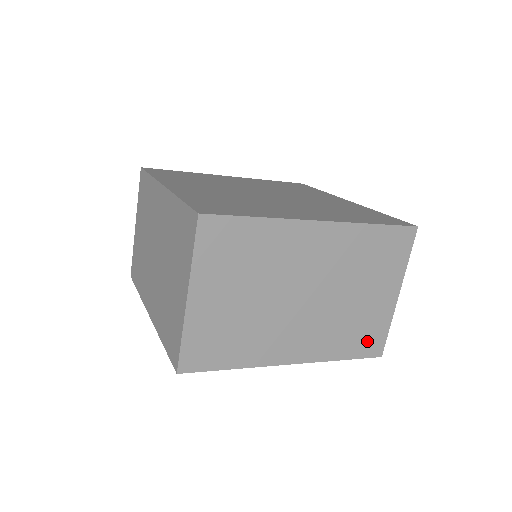
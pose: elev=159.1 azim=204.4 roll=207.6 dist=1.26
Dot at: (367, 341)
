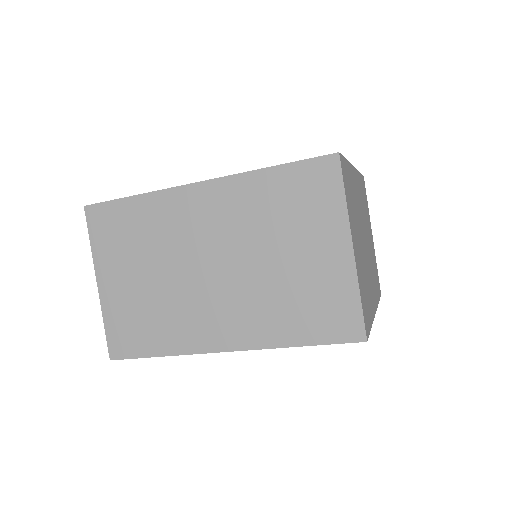
Dot at: (377, 281)
